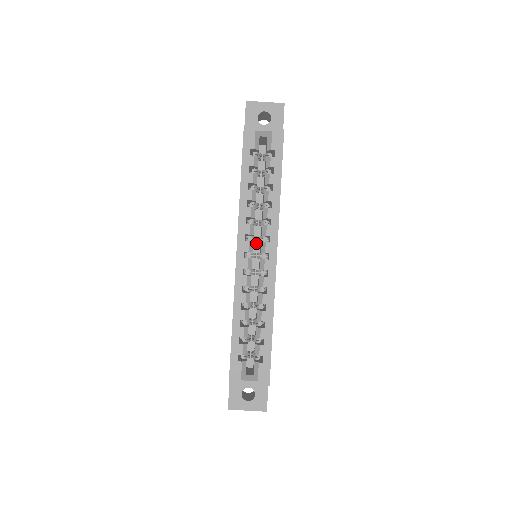
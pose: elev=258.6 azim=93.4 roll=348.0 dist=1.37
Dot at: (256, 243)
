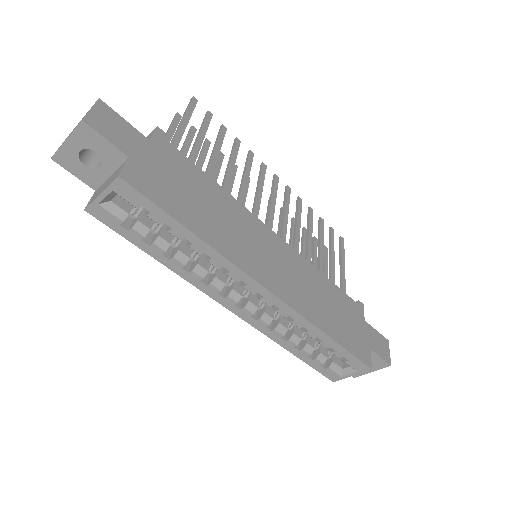
Dot at: occluded
